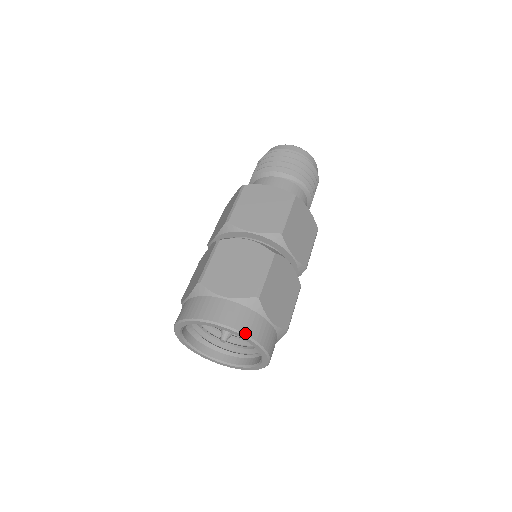
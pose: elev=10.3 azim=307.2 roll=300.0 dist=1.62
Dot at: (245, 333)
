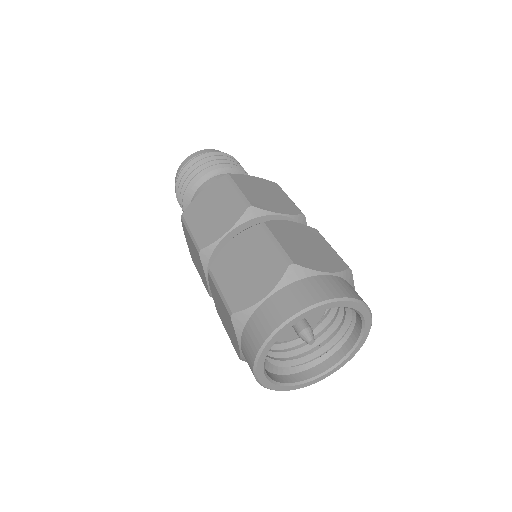
Dot at: (318, 302)
